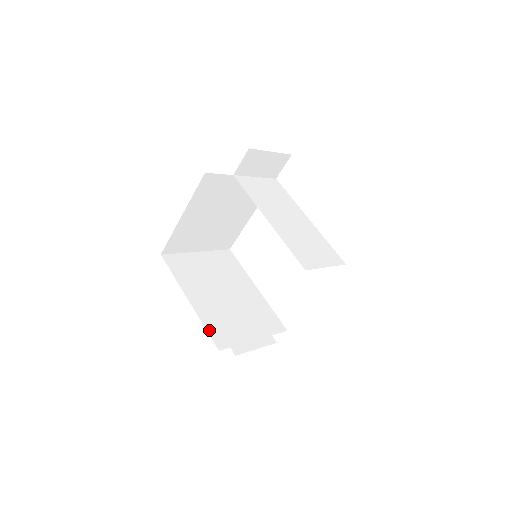
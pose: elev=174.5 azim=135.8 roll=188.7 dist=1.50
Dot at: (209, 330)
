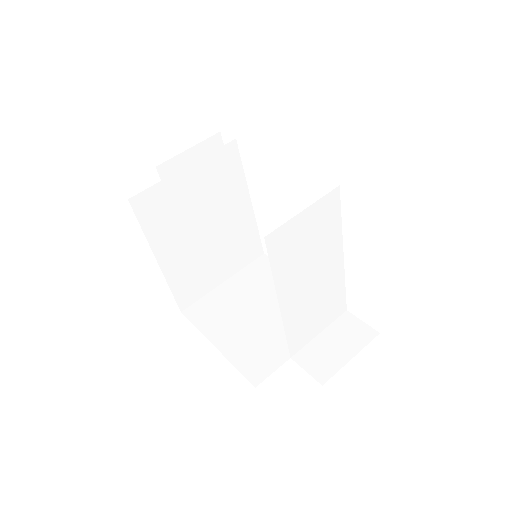
Dot at: (175, 293)
